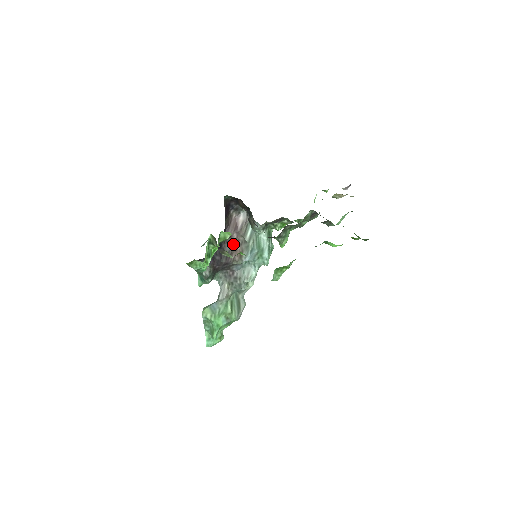
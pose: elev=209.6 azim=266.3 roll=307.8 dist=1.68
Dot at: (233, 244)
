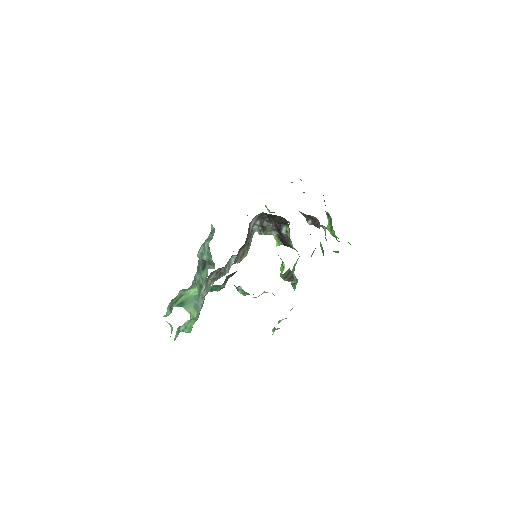
Dot at: (241, 249)
